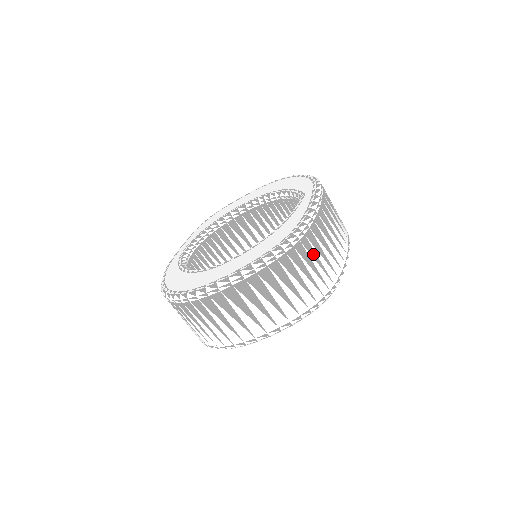
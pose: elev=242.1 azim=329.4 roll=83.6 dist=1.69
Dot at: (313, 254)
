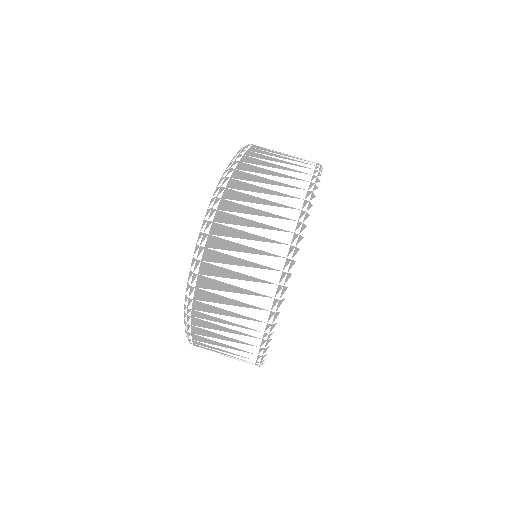
Dot at: occluded
